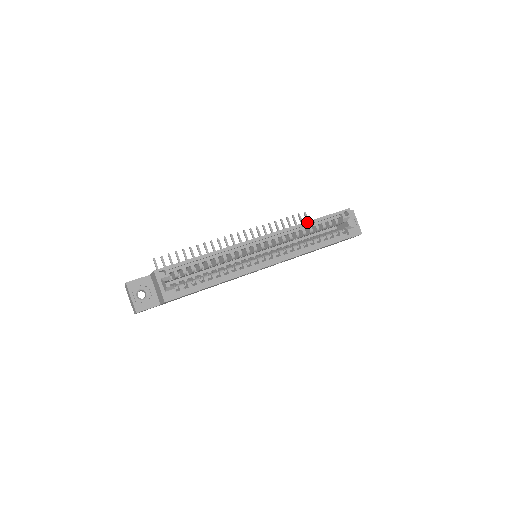
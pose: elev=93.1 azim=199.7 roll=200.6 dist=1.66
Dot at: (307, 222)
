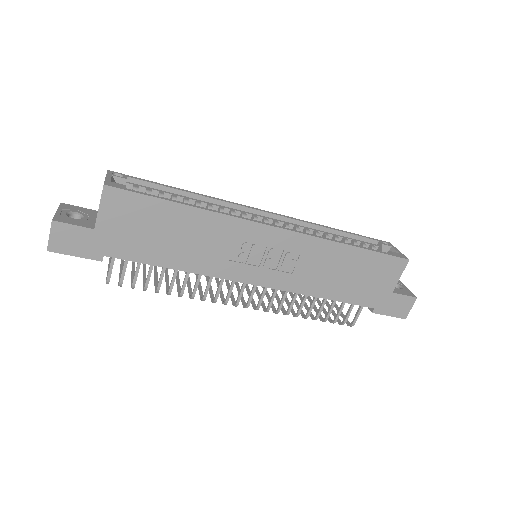
Dot at: (330, 227)
